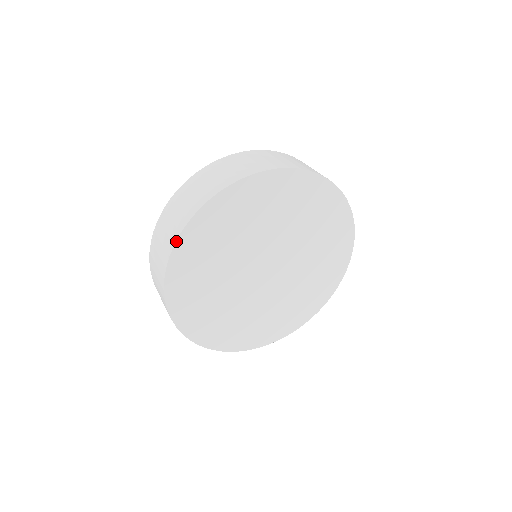
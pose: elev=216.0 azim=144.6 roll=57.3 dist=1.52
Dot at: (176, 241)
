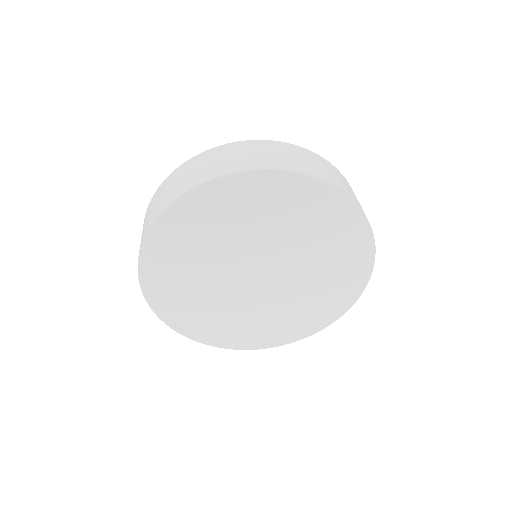
Dot at: (204, 182)
